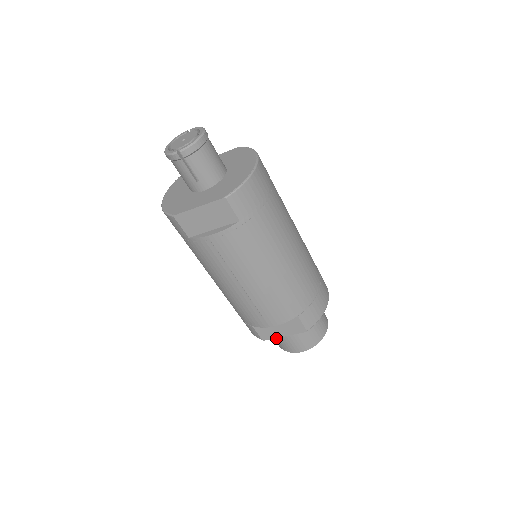
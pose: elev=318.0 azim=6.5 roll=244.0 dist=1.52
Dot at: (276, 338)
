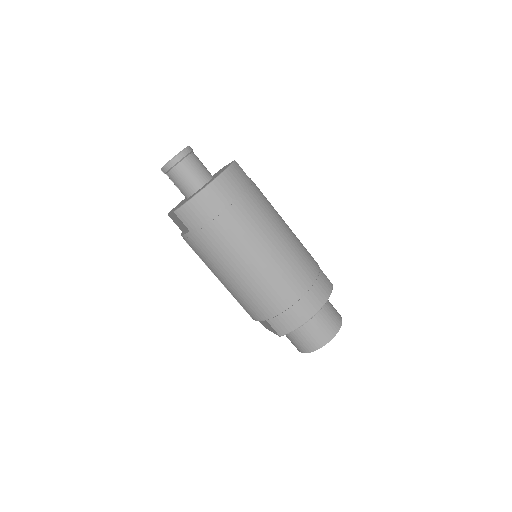
Dot at: occluded
